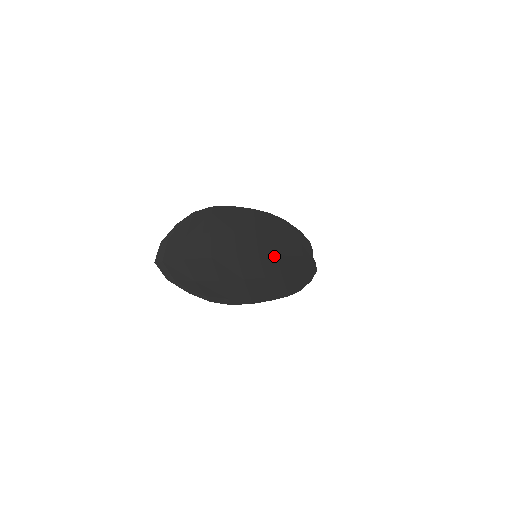
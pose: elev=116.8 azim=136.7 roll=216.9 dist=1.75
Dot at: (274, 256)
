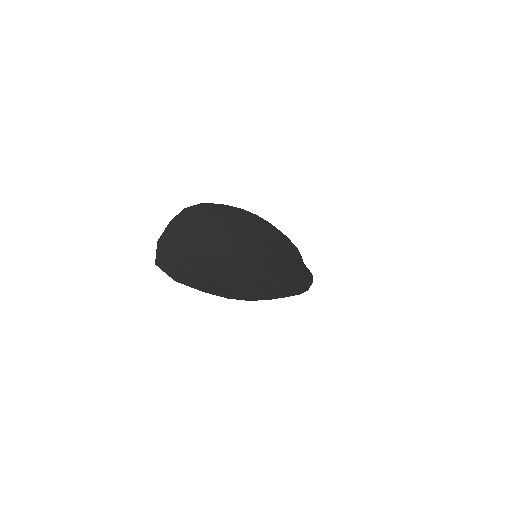
Dot at: (273, 256)
